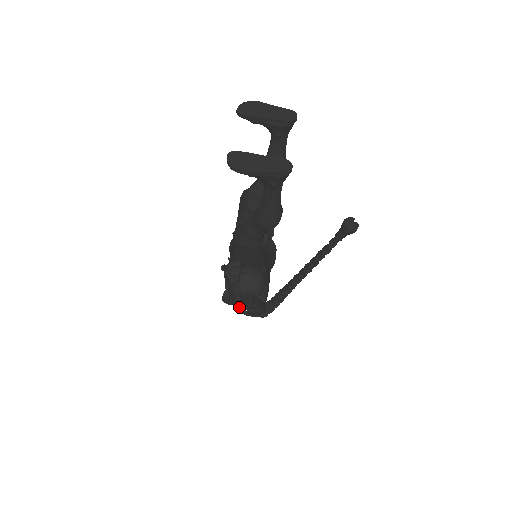
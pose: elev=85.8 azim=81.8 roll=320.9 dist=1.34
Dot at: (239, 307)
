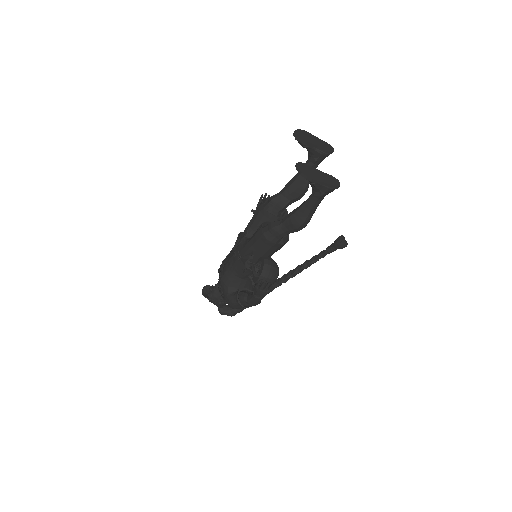
Dot at: (230, 299)
